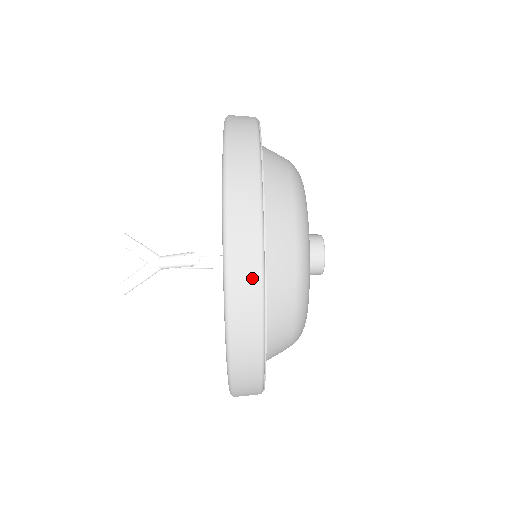
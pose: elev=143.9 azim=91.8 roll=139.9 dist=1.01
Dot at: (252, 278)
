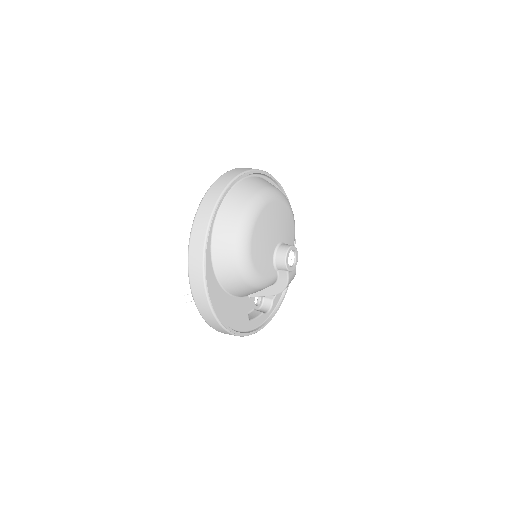
Dot at: (223, 184)
